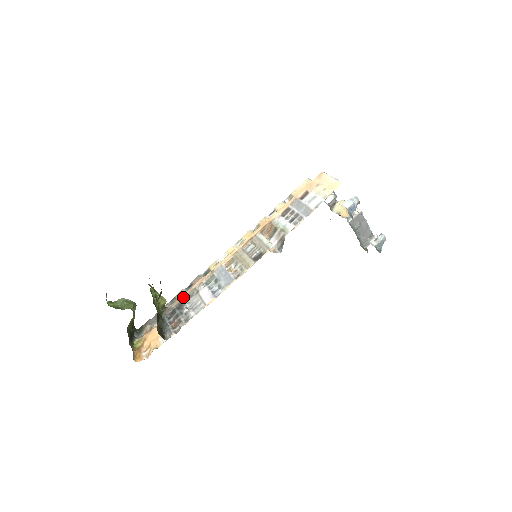
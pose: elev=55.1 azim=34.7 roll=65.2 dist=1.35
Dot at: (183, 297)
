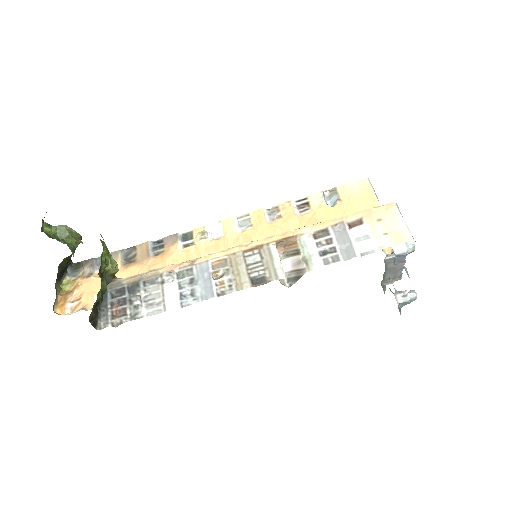
Dot at: (142, 277)
